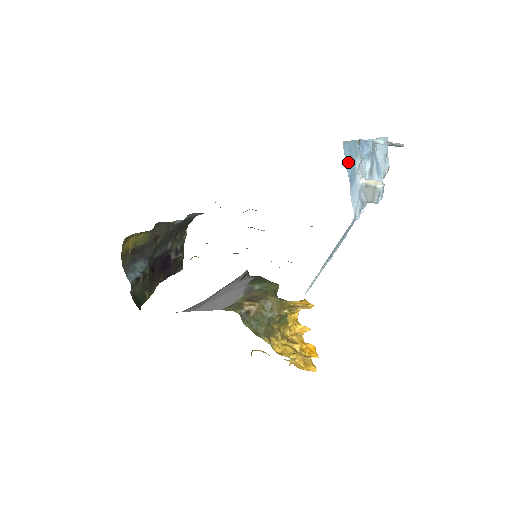
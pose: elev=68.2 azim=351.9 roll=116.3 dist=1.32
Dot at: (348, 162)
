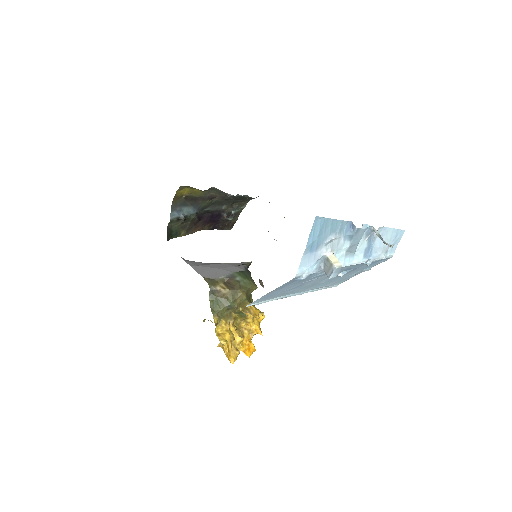
Dot at: (315, 233)
